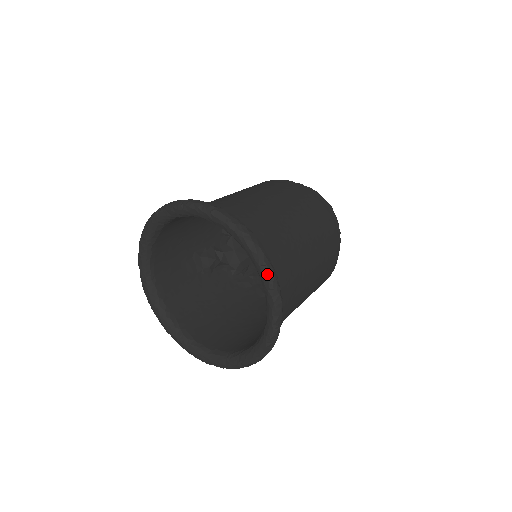
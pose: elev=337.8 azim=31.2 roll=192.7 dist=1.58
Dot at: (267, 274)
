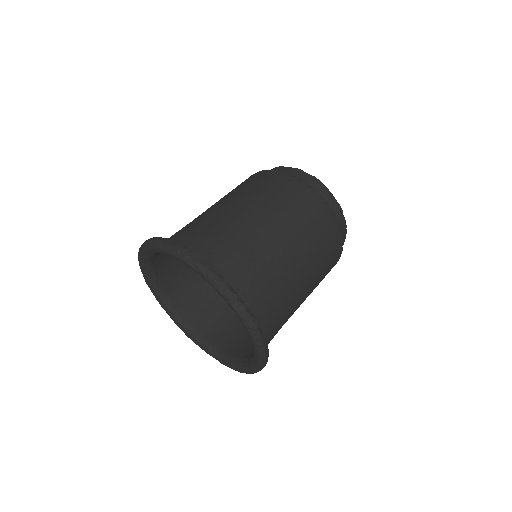
Dot at: (217, 287)
